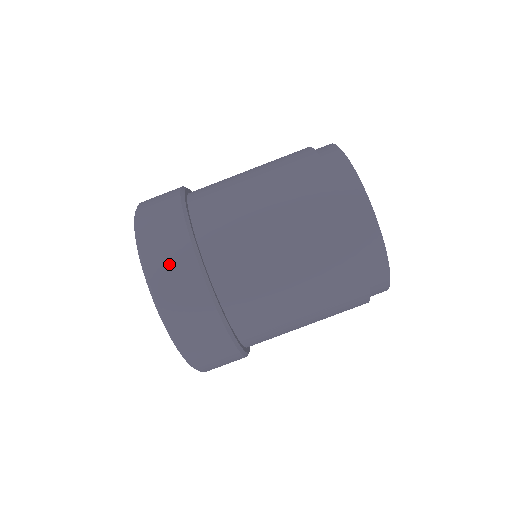
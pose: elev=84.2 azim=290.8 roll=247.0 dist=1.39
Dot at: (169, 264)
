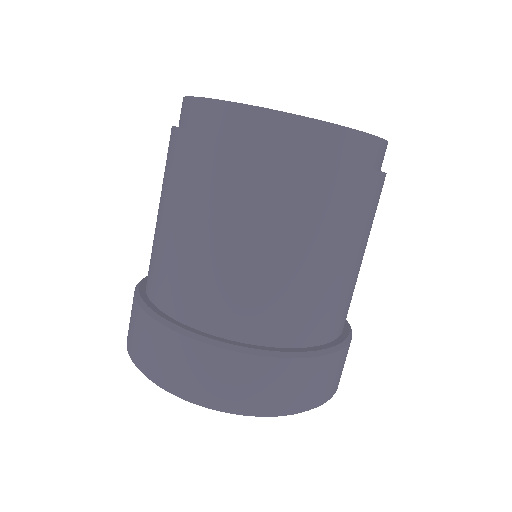
Dot at: (230, 384)
